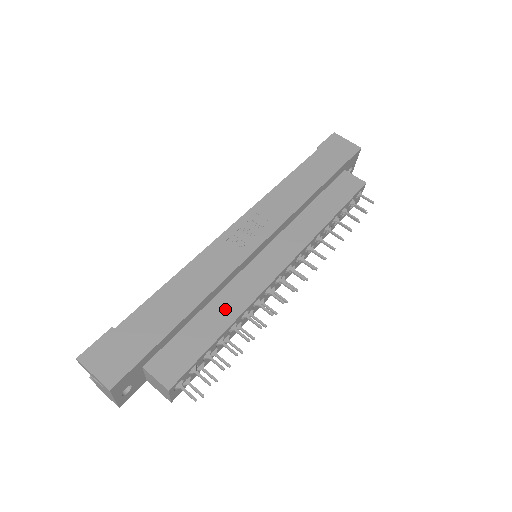
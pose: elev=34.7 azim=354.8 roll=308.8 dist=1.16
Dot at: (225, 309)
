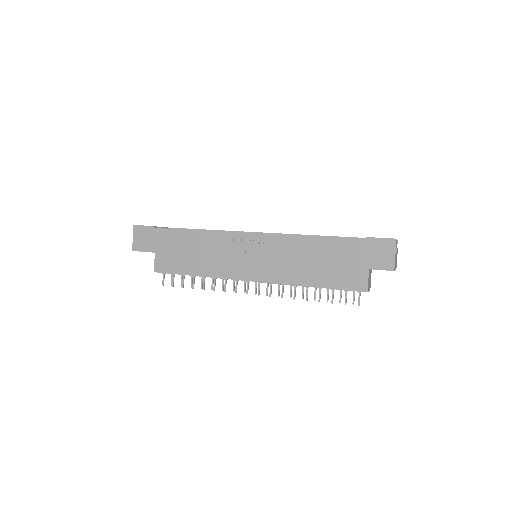
Dot at: (205, 267)
